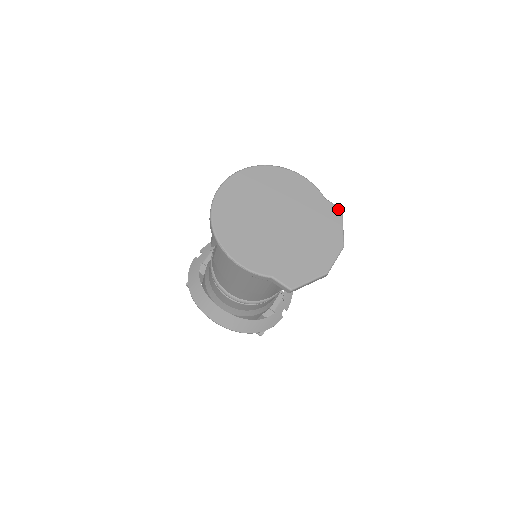
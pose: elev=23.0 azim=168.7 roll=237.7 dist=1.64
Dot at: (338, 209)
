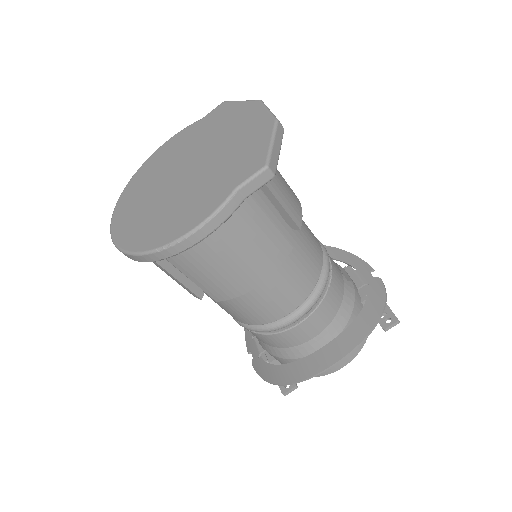
Dot at: (220, 106)
